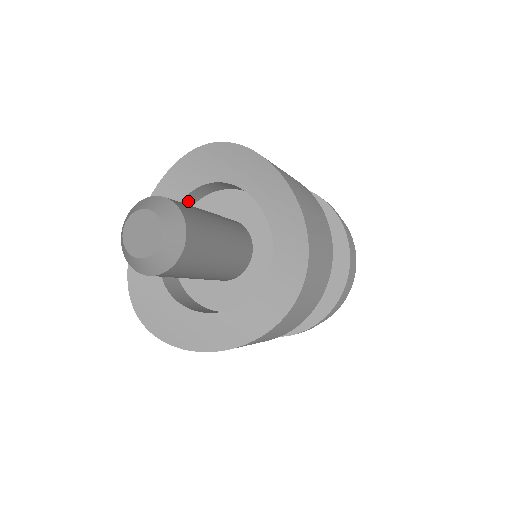
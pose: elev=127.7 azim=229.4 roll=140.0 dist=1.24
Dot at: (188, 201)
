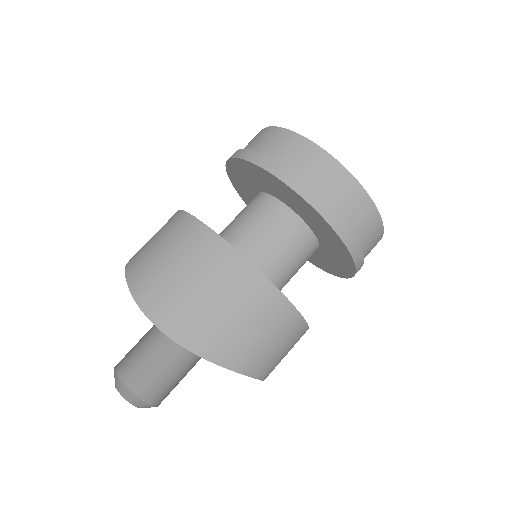
Dot at: occluded
